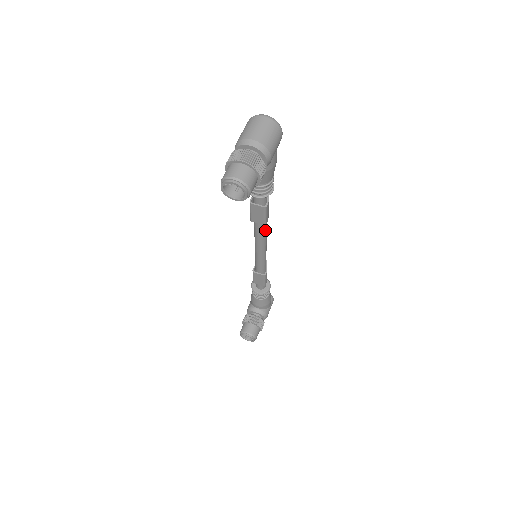
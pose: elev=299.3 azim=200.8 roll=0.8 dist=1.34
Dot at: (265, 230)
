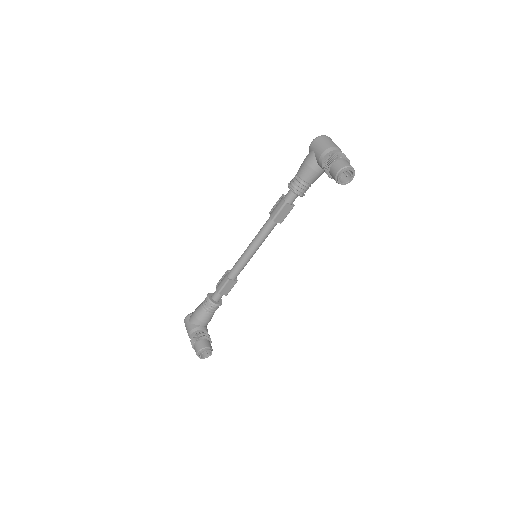
Dot at: occluded
